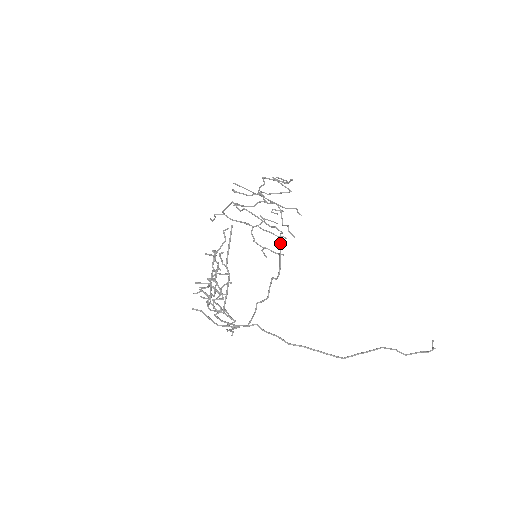
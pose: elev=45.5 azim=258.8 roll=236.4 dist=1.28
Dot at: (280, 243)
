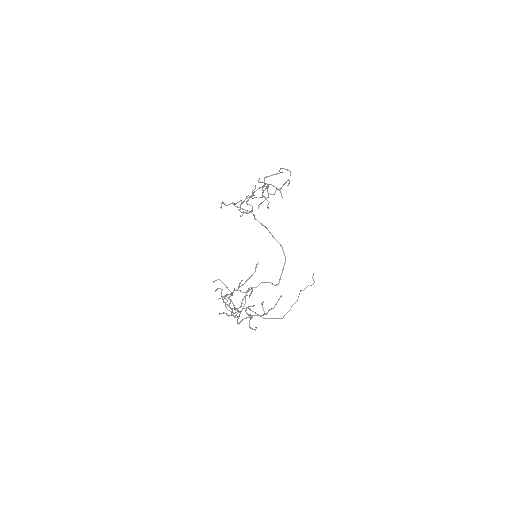
Dot at: occluded
